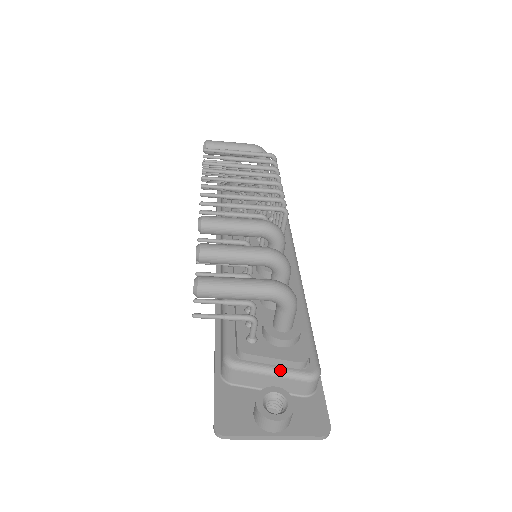
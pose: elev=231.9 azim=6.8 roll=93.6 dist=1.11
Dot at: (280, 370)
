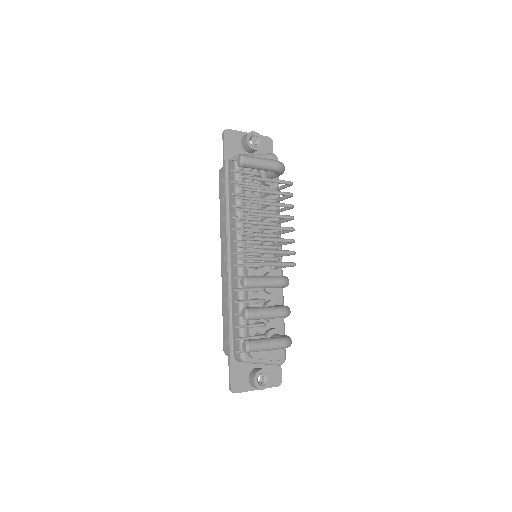
Dot at: (268, 363)
